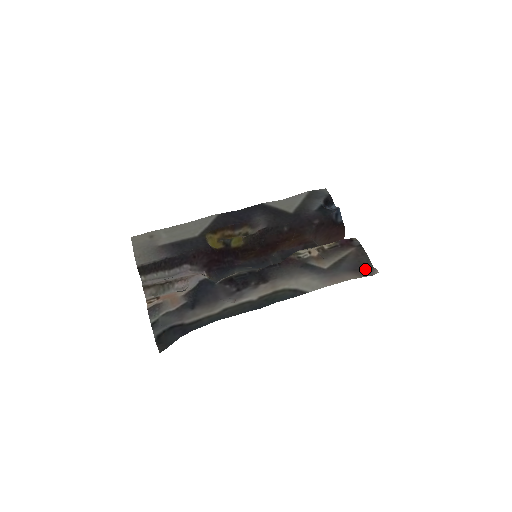
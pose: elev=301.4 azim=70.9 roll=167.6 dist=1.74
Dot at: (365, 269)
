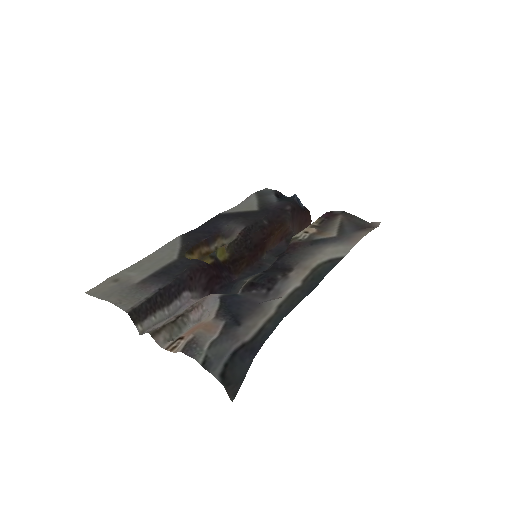
Dot at: (365, 227)
